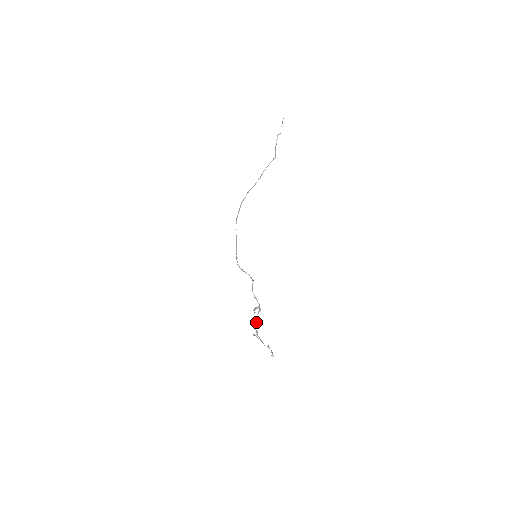
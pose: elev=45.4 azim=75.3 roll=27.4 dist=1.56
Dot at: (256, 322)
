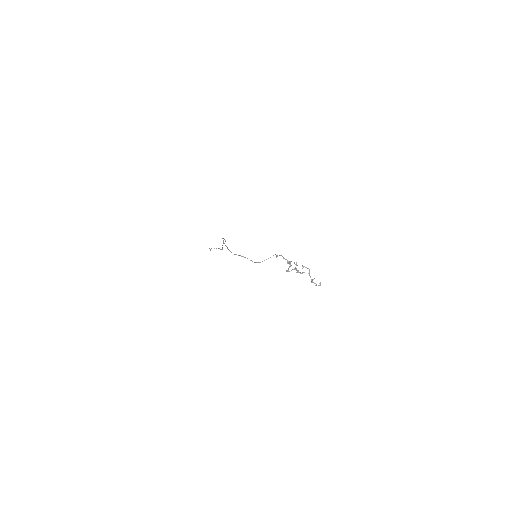
Dot at: (297, 265)
